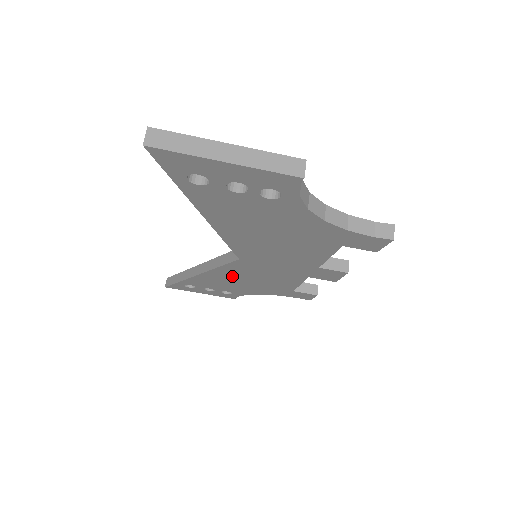
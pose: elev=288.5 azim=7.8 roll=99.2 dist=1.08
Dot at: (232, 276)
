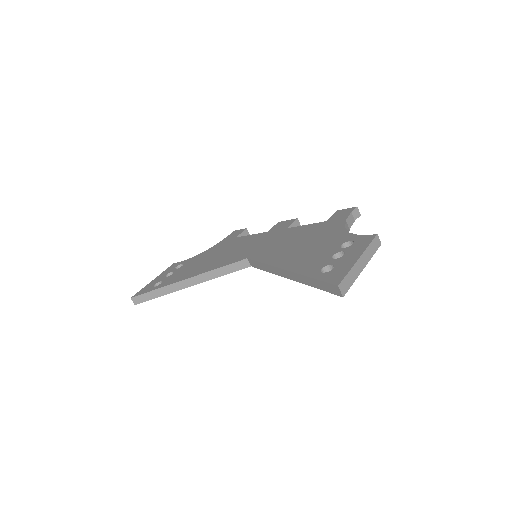
Dot at: occluded
